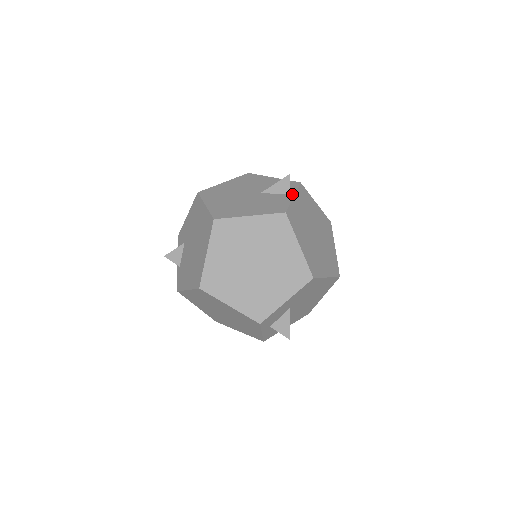
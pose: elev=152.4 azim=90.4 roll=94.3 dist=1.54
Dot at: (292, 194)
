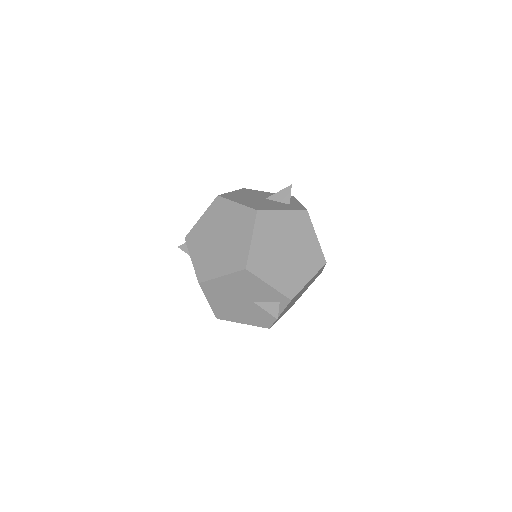
Dot at: (279, 313)
